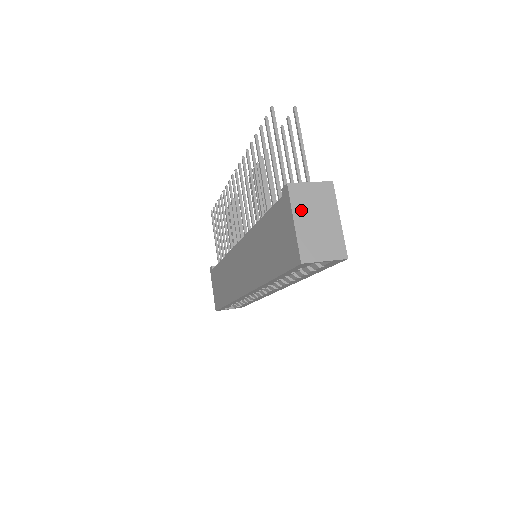
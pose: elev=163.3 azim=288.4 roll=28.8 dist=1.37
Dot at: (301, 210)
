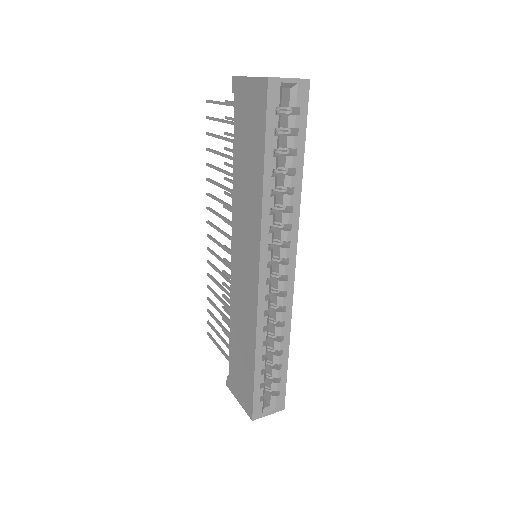
Dot at: occluded
